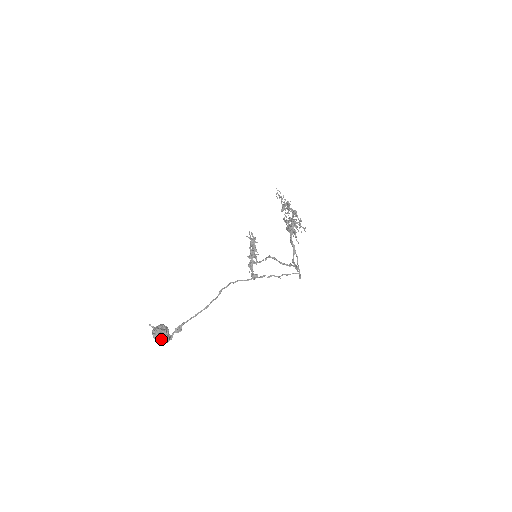
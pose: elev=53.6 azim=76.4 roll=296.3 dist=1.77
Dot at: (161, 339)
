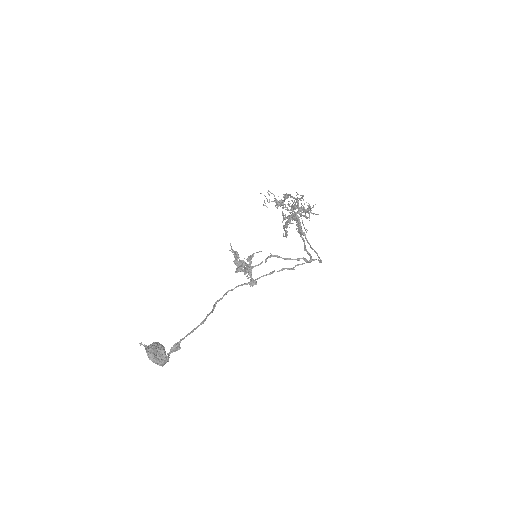
Dot at: (158, 358)
